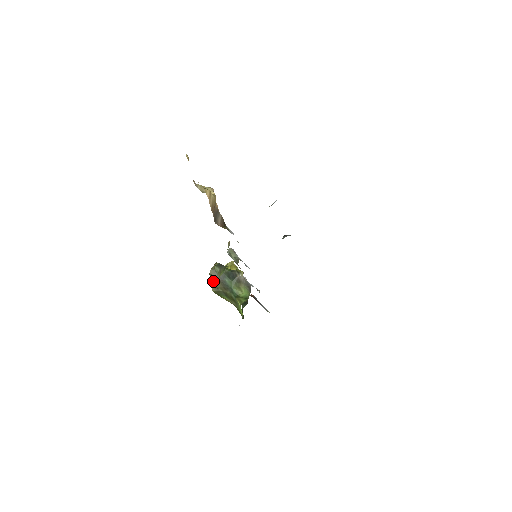
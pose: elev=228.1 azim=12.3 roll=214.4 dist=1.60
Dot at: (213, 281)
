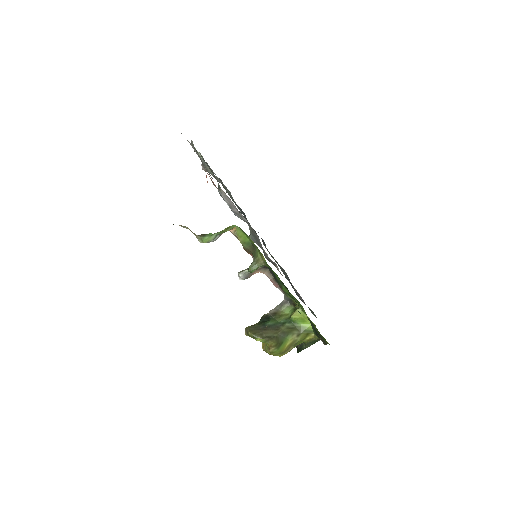
Dot at: (263, 337)
